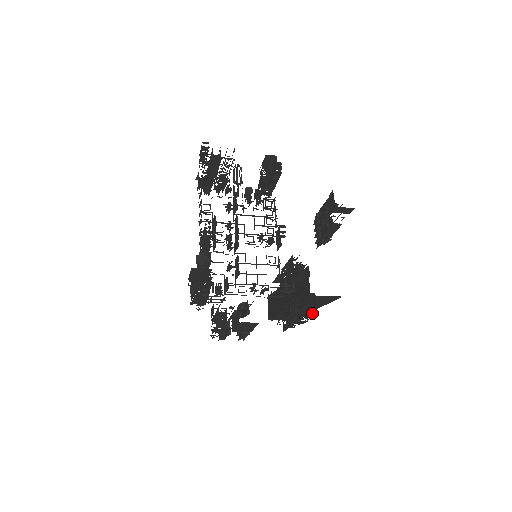
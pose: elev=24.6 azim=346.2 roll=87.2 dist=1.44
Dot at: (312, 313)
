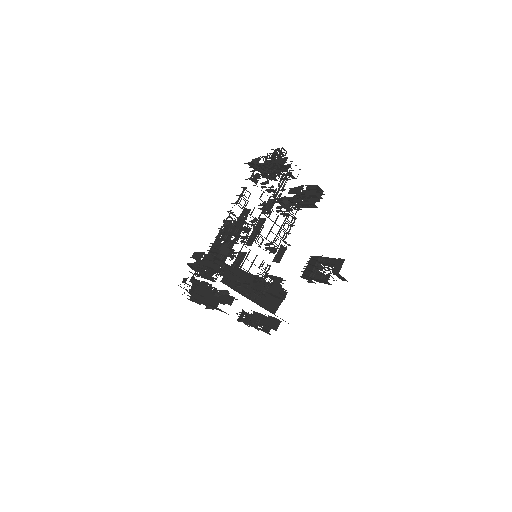
Dot at: (270, 334)
